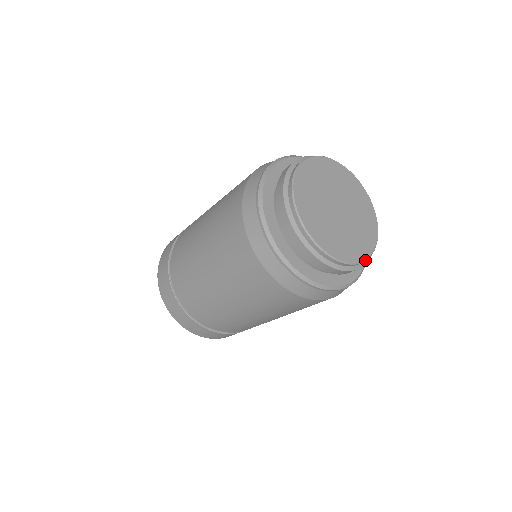
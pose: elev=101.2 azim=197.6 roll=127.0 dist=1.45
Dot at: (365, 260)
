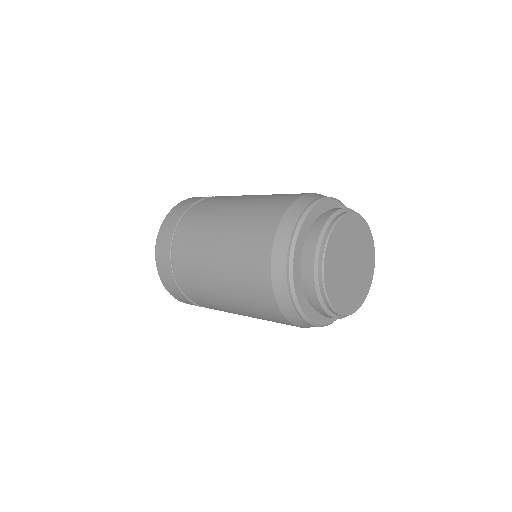
Dot at: (371, 283)
